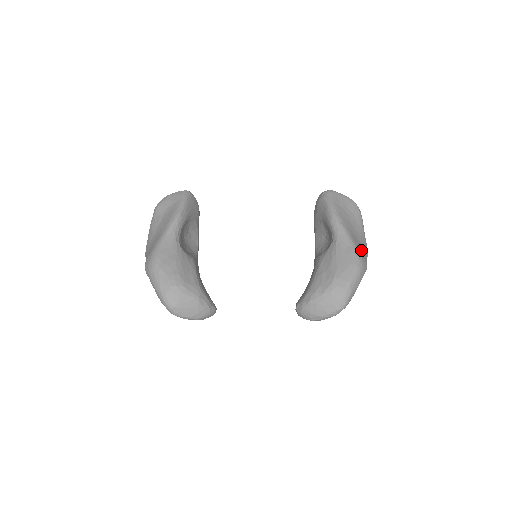
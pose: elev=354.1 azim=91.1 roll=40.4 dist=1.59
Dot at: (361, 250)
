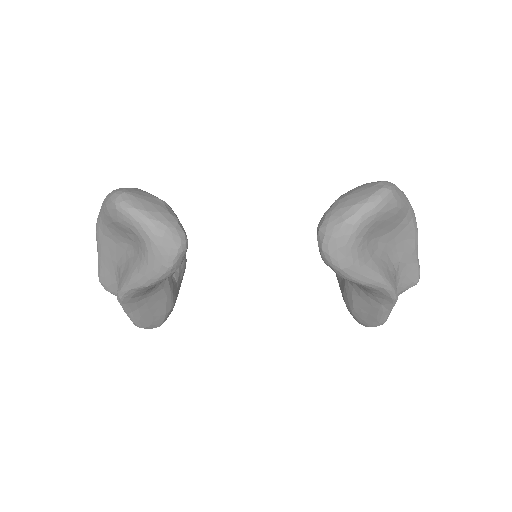
Dot at: occluded
